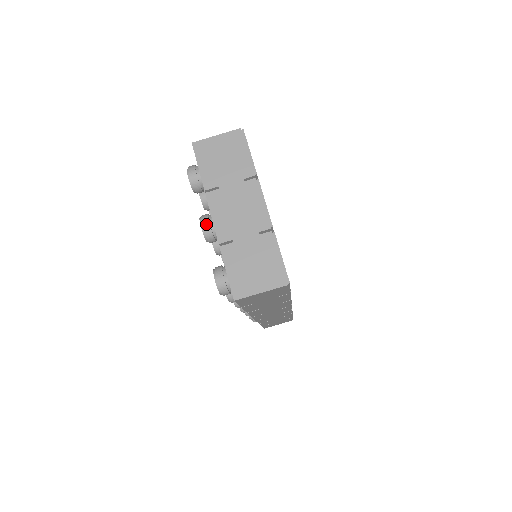
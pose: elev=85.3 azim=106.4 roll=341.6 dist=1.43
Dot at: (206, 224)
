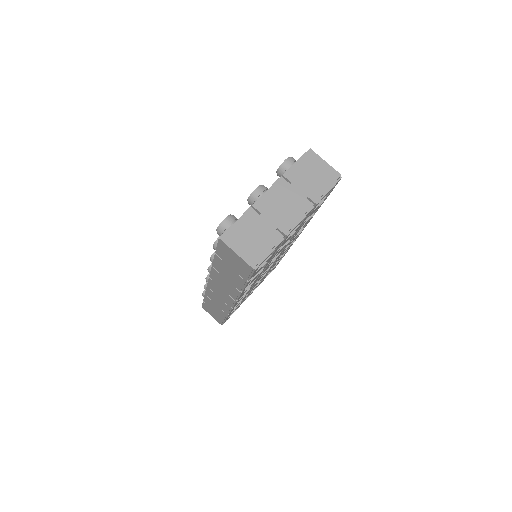
Dot at: (260, 190)
